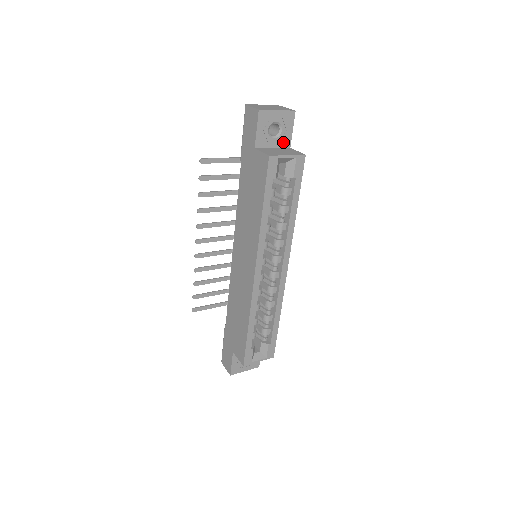
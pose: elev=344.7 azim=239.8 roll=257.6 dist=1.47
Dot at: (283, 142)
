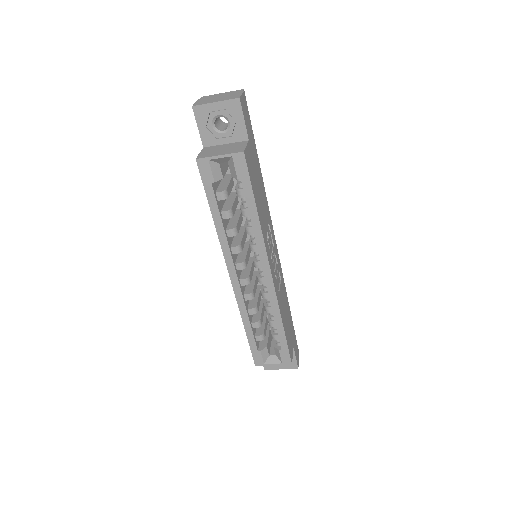
Dot at: (237, 135)
